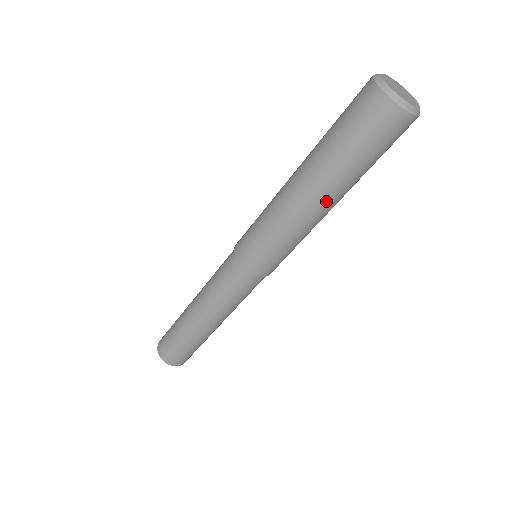
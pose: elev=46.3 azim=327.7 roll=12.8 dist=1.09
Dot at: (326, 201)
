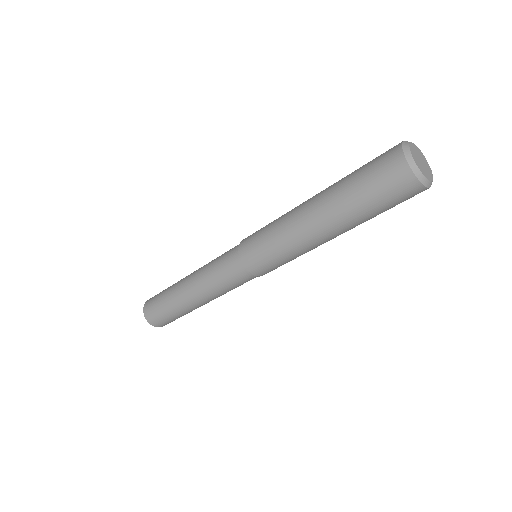
Dot at: occluded
